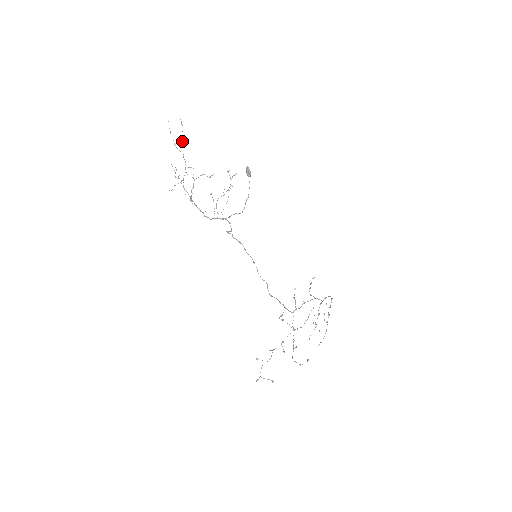
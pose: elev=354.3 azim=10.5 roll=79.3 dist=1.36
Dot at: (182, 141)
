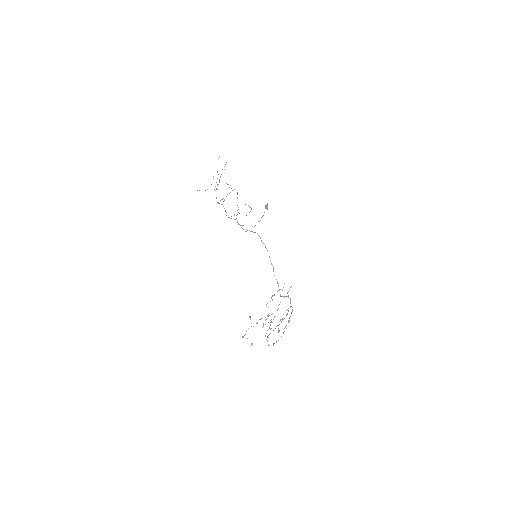
Dot at: occluded
